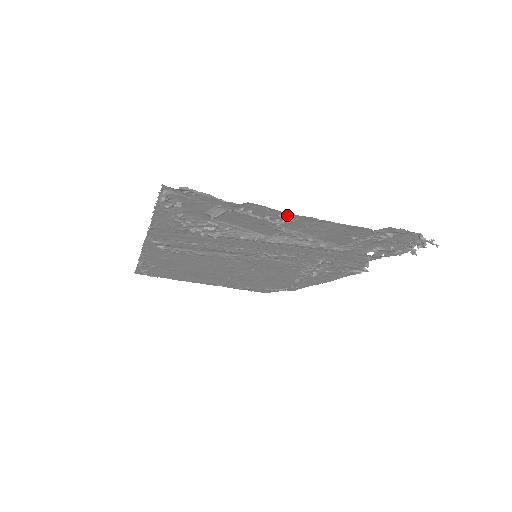
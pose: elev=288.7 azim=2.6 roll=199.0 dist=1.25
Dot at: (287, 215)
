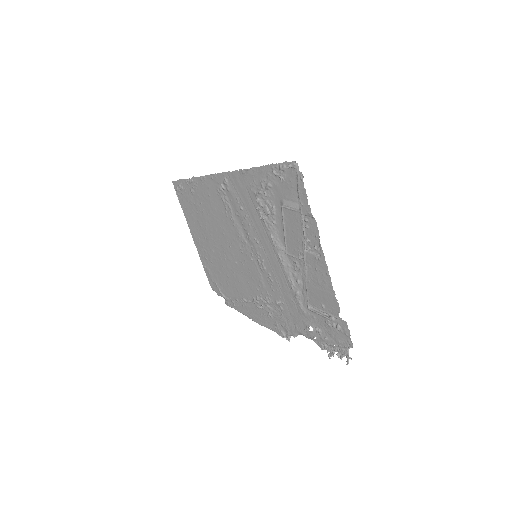
Dot at: (320, 251)
